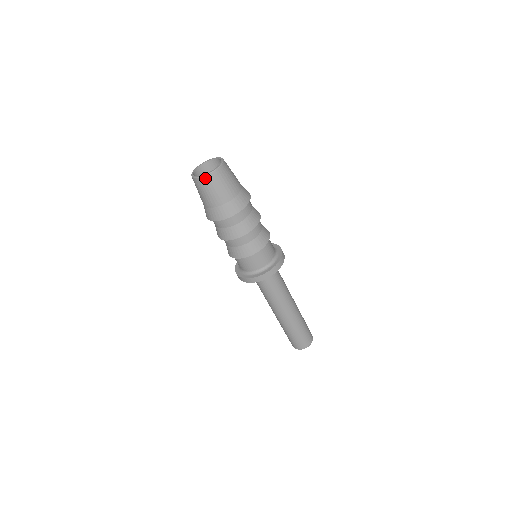
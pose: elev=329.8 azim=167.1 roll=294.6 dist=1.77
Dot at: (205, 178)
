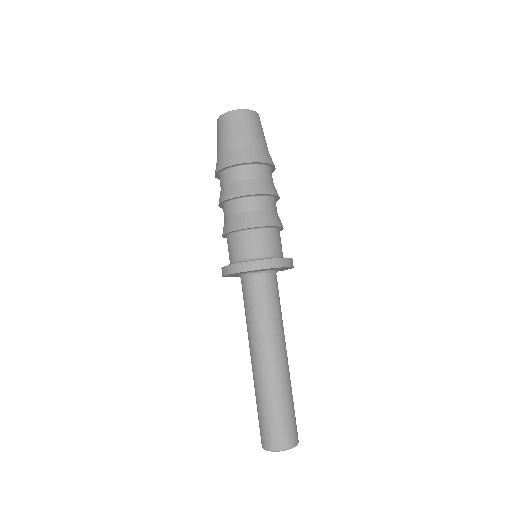
Dot at: (233, 113)
